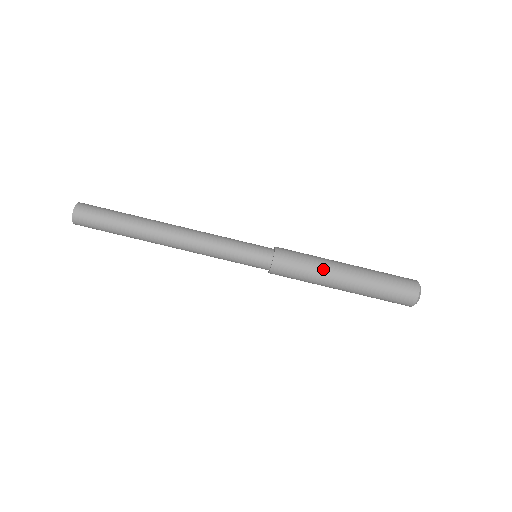
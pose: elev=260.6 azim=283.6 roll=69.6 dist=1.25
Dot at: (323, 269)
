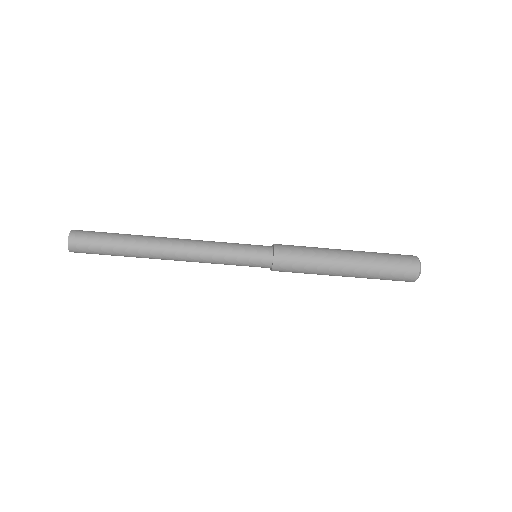
Dot at: (322, 271)
